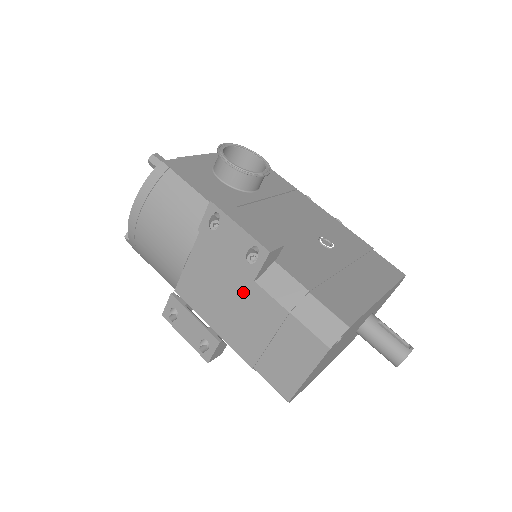
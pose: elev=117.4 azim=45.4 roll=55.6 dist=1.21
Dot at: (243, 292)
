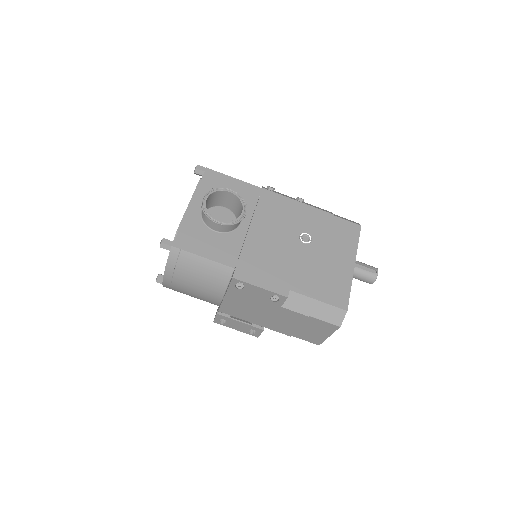
Dot at: (273, 310)
